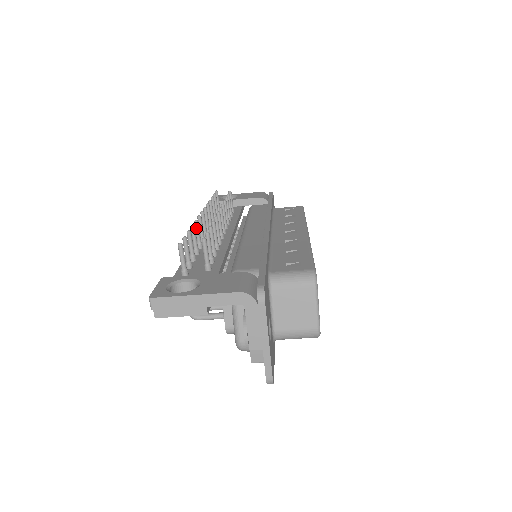
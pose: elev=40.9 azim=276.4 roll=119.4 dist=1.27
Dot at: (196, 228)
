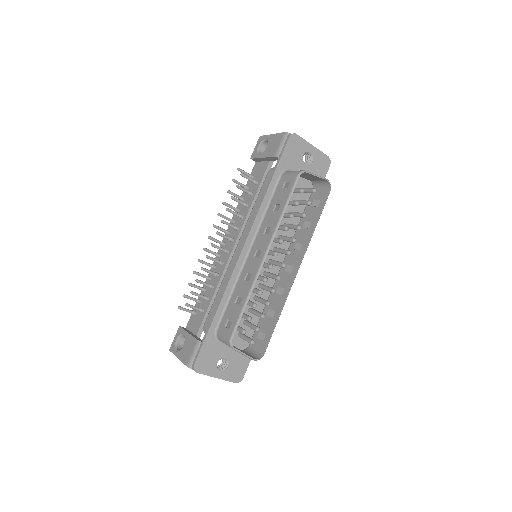
Dot at: (202, 263)
